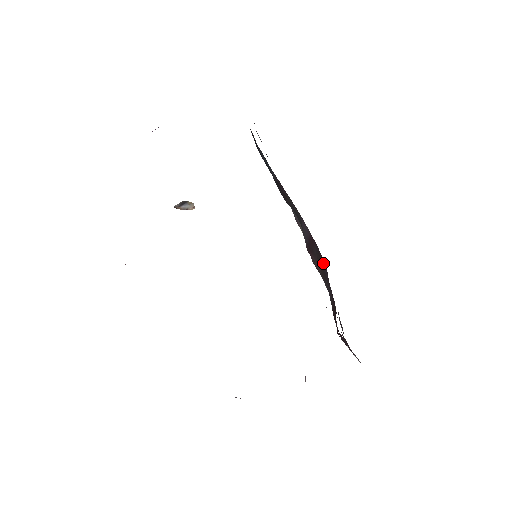
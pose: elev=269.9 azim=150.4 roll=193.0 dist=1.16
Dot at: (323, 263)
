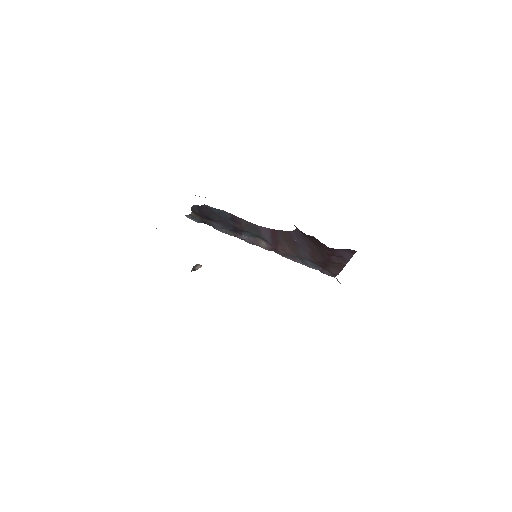
Dot at: (289, 235)
